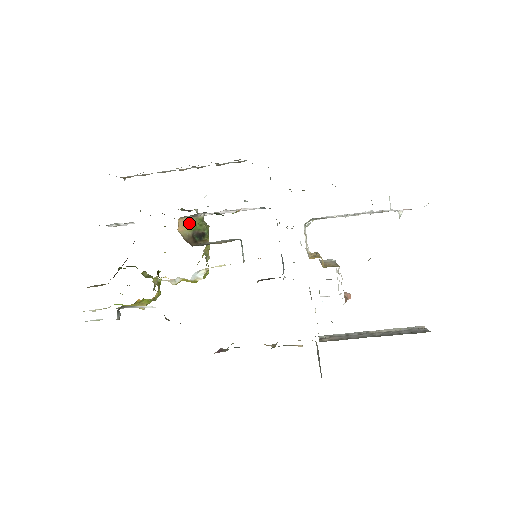
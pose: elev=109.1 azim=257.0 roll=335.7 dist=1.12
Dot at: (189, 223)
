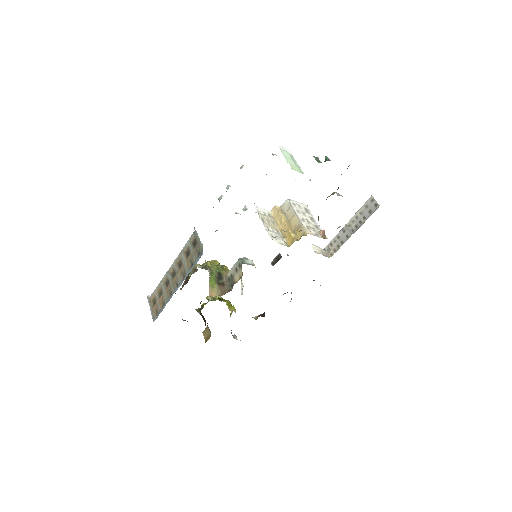
Dot at: (211, 285)
